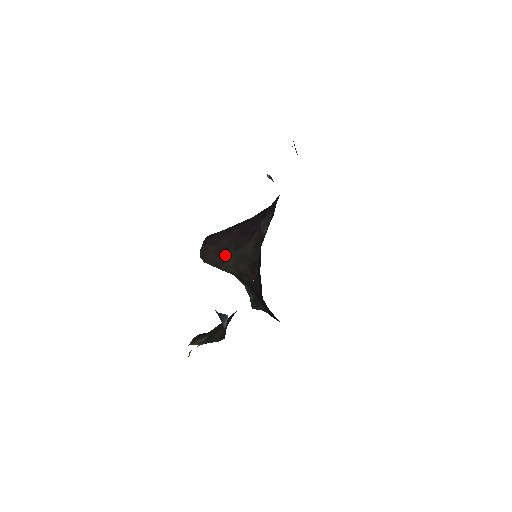
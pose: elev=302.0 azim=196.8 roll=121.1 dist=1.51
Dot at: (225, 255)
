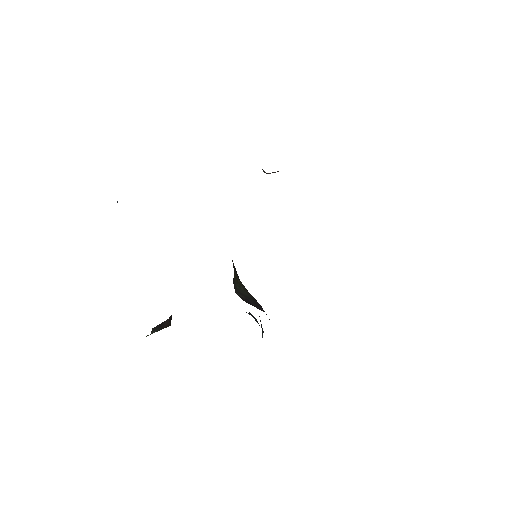
Dot at: occluded
